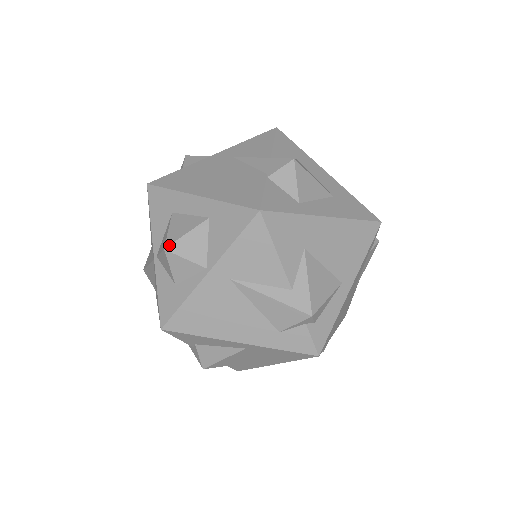
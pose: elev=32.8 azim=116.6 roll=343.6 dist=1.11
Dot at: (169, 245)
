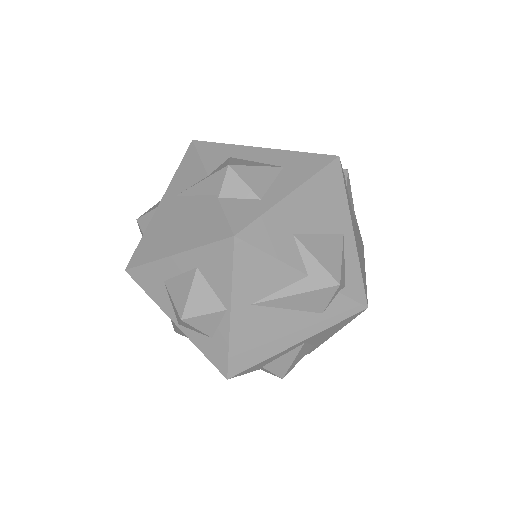
Dot at: (182, 314)
